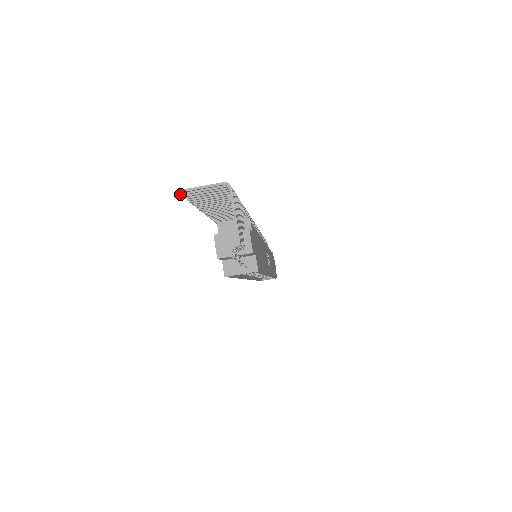
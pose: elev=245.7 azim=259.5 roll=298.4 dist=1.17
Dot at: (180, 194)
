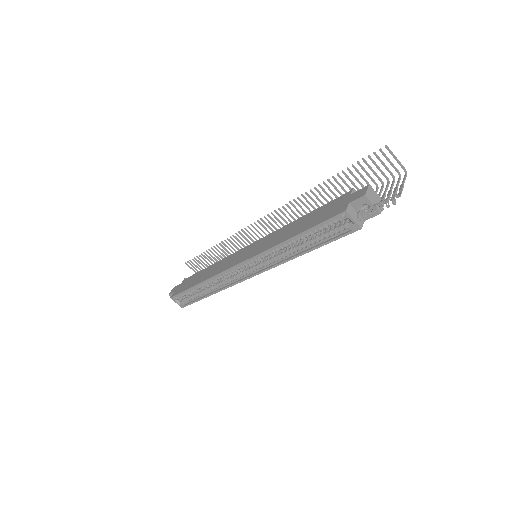
Dot at: (381, 149)
